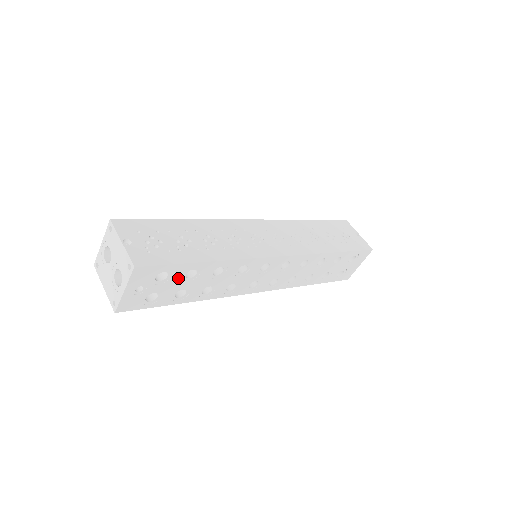
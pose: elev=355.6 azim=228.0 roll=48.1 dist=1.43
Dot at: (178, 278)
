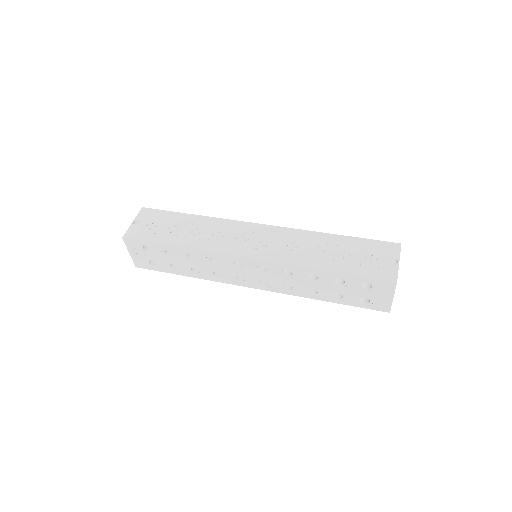
Dot at: (161, 253)
